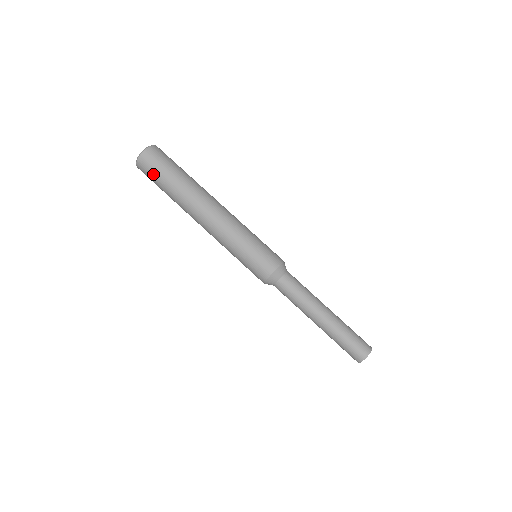
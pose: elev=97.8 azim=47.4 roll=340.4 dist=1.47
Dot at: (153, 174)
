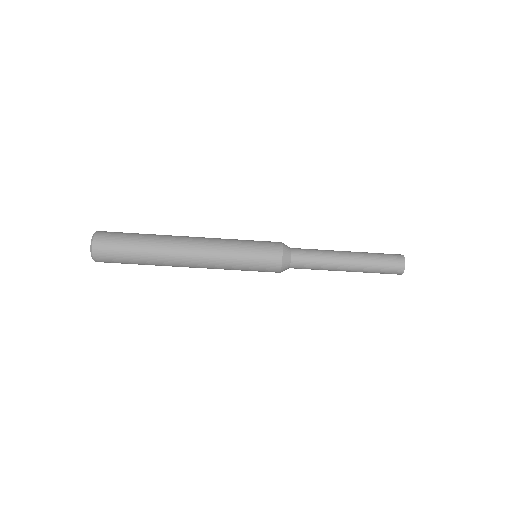
Dot at: (116, 255)
